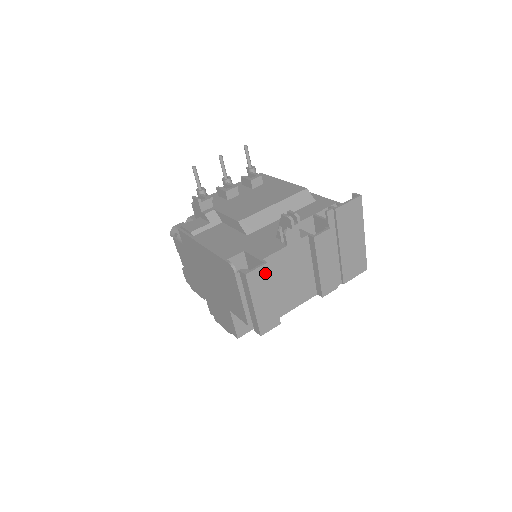
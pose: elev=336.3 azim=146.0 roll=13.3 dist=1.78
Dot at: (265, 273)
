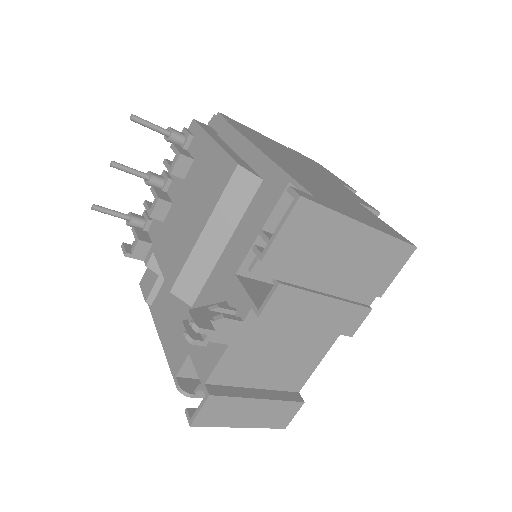
Dot at: (219, 402)
